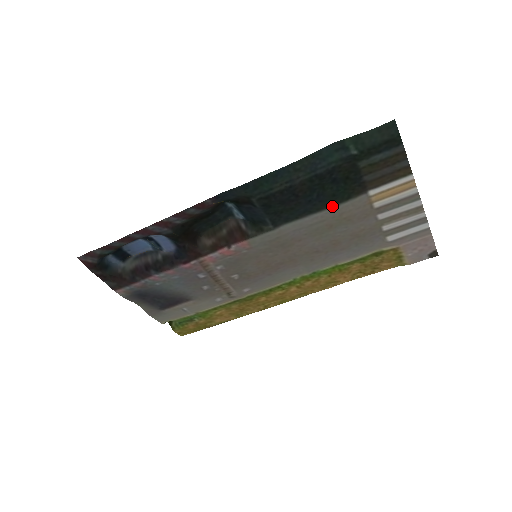
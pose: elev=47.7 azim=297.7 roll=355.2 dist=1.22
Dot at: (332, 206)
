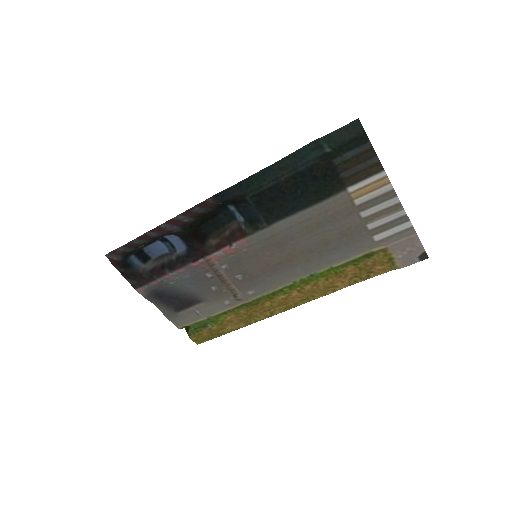
Dot at: (316, 203)
